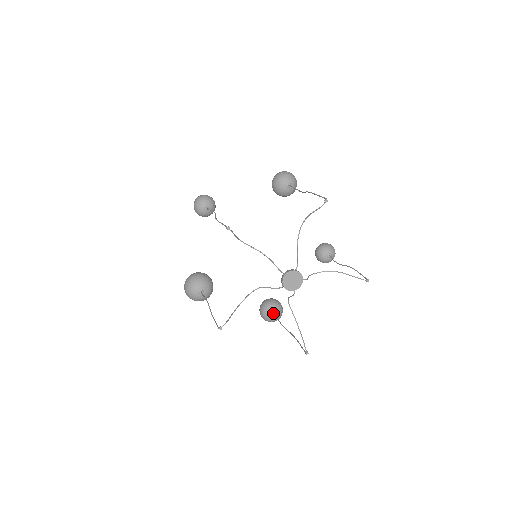
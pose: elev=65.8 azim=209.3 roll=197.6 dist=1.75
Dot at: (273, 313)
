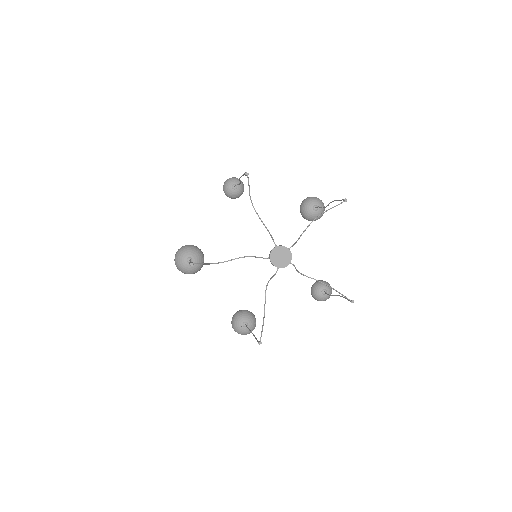
Dot at: (245, 322)
